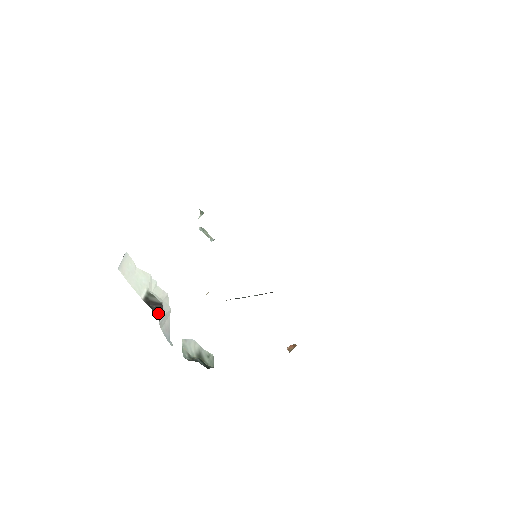
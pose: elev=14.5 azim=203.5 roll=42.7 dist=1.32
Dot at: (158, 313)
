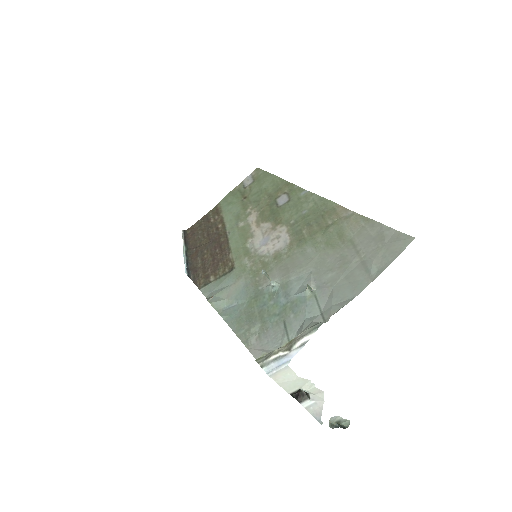
Dot at: (298, 398)
